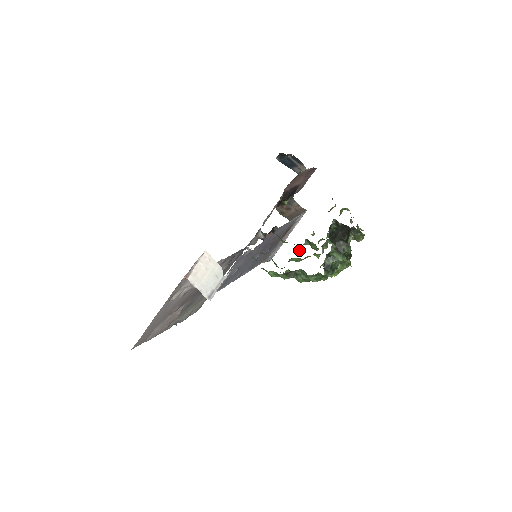
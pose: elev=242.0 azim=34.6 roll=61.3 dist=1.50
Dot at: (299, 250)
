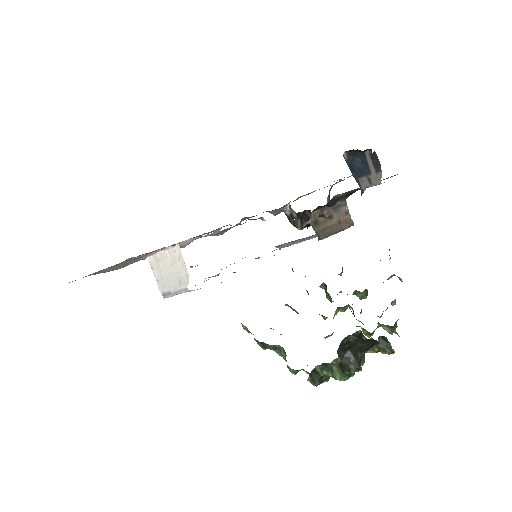
Dot at: (307, 292)
